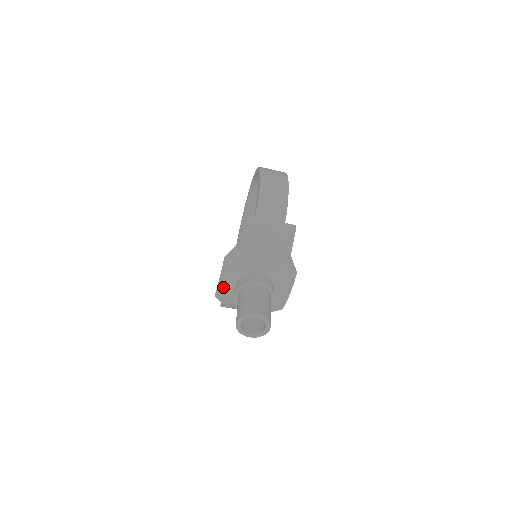
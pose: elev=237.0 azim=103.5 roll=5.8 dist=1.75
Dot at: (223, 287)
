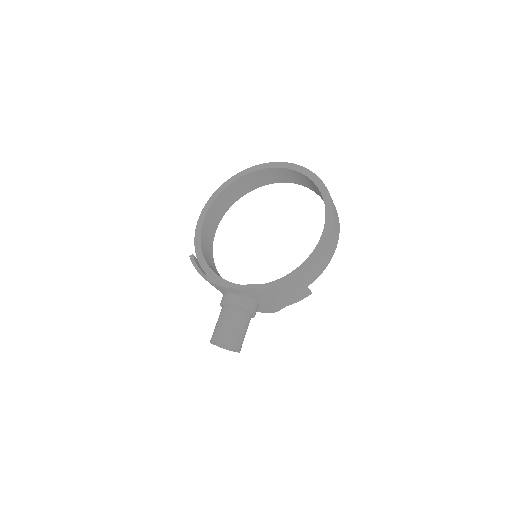
Dot at: (222, 288)
